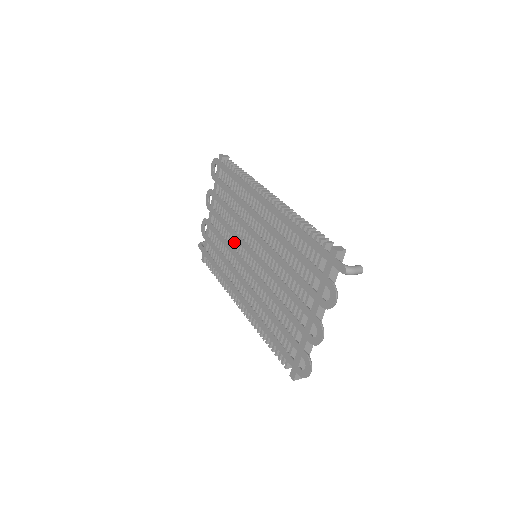
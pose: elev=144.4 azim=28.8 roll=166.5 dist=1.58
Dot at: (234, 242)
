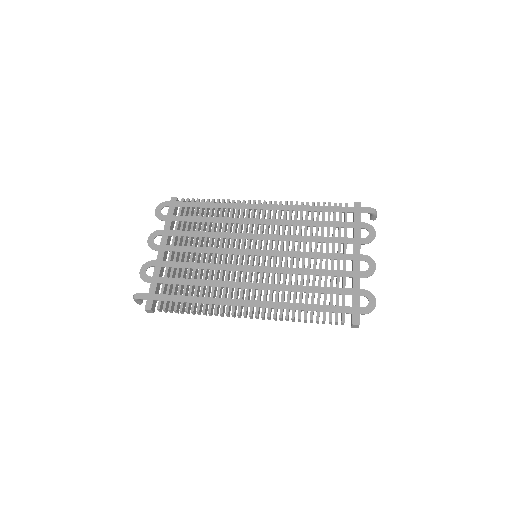
Dot at: (218, 257)
